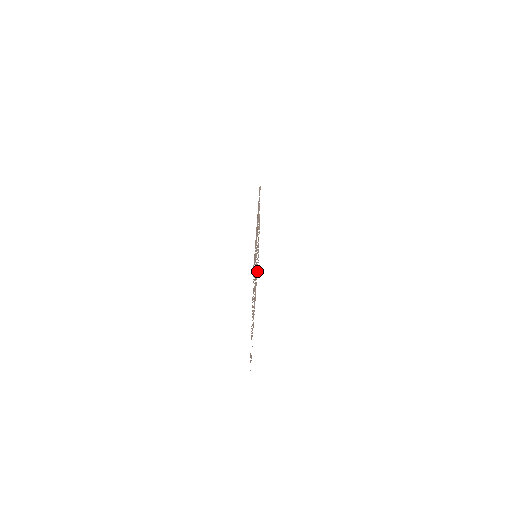
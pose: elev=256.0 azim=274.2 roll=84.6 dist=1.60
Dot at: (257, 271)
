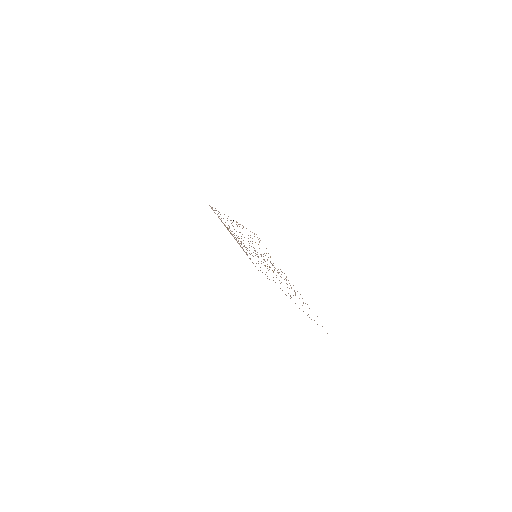
Dot at: occluded
